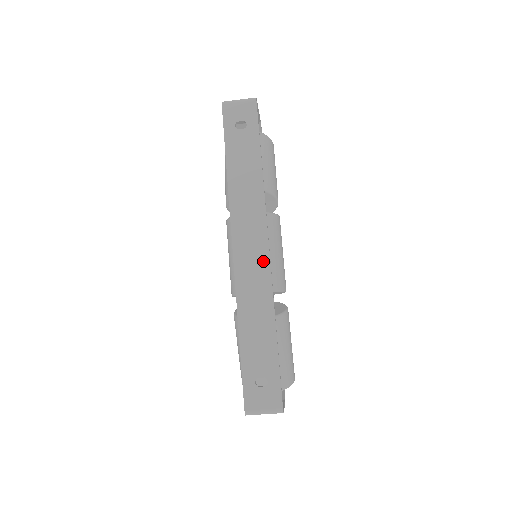
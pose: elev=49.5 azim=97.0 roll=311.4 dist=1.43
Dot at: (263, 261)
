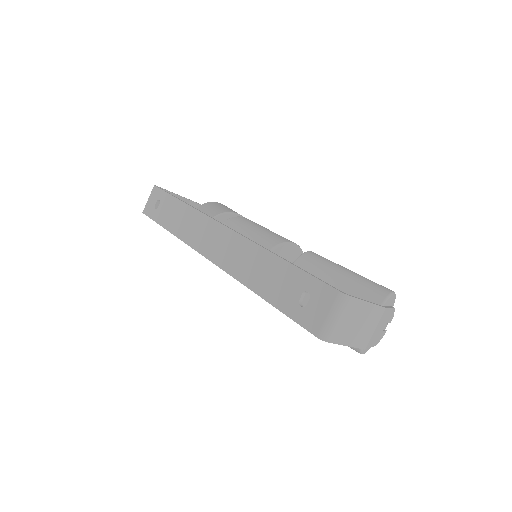
Dot at: (227, 236)
